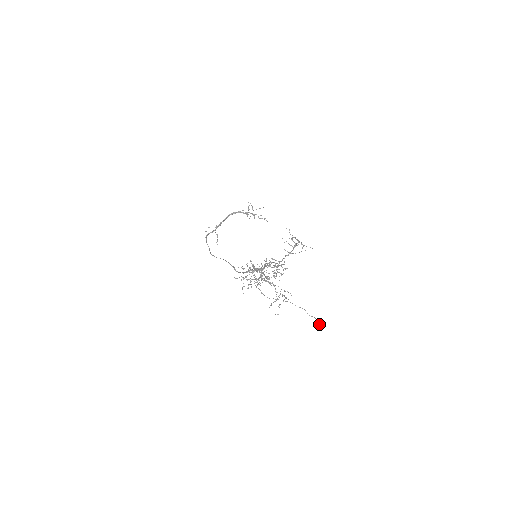
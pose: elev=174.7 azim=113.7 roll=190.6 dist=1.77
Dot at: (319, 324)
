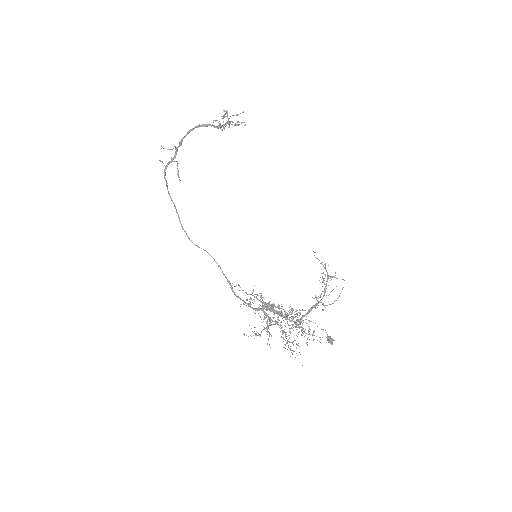
Dot at: (331, 342)
